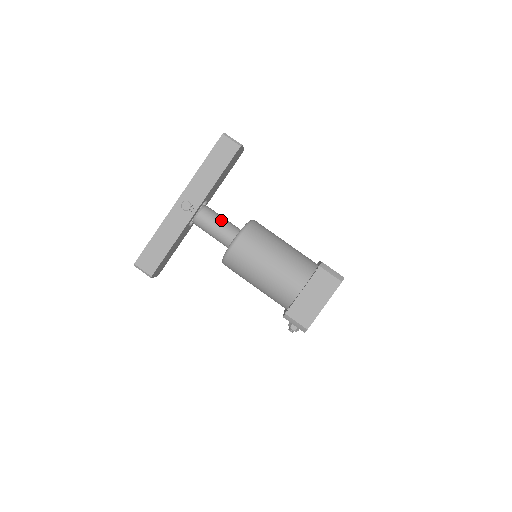
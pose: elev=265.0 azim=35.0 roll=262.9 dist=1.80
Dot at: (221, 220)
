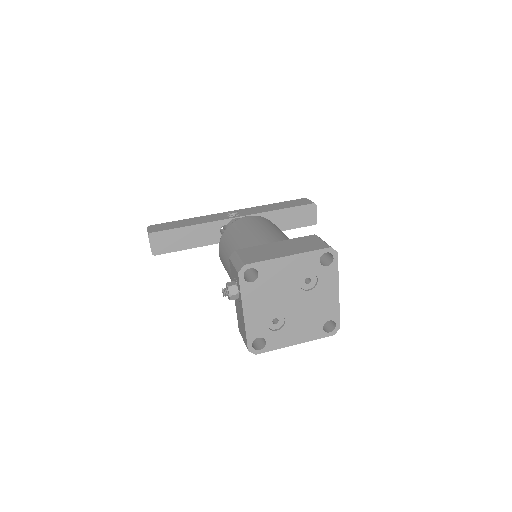
Dot at: occluded
